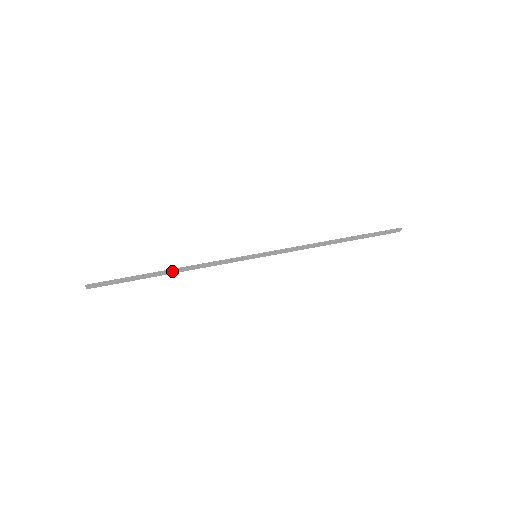
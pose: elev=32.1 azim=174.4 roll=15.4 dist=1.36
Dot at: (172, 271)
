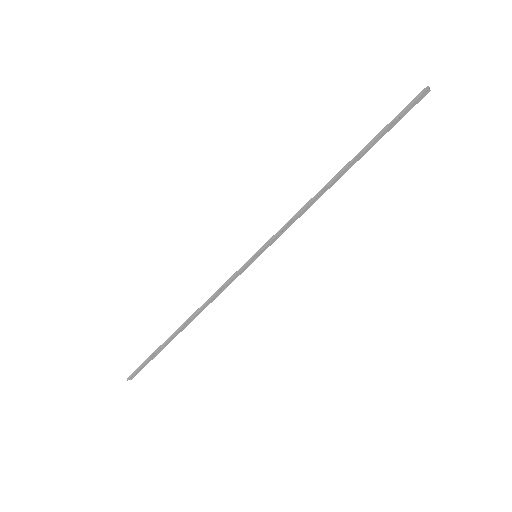
Dot at: (185, 324)
